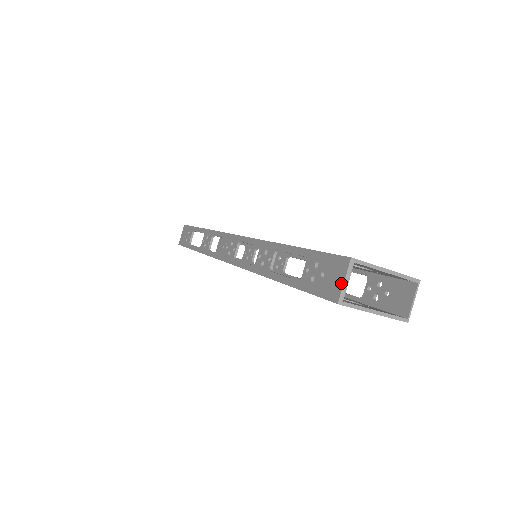
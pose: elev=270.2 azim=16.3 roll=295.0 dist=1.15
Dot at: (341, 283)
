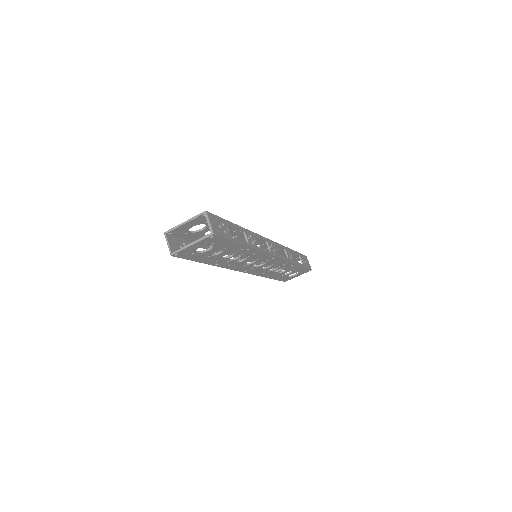
Dot at: (169, 246)
